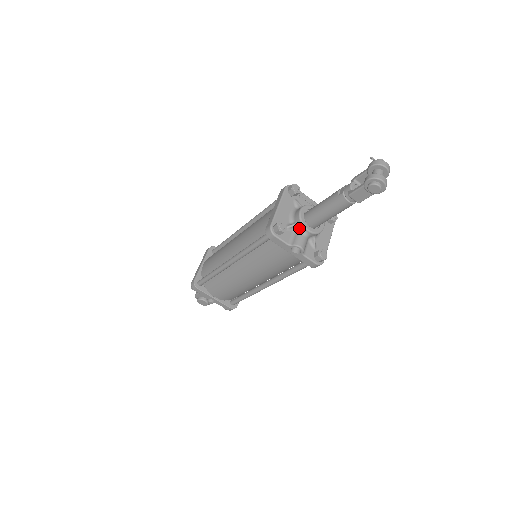
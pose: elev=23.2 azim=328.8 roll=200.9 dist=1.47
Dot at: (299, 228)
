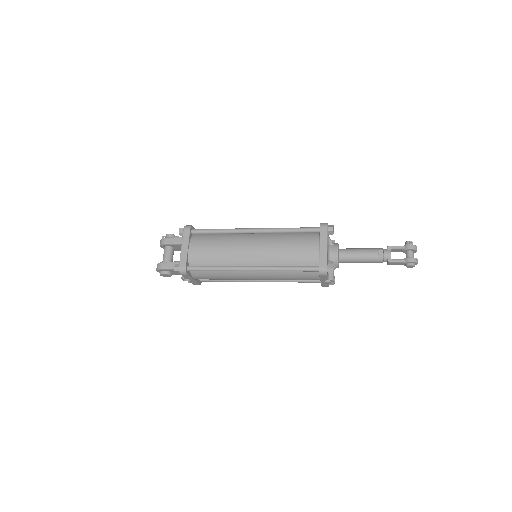
Dot at: (333, 264)
